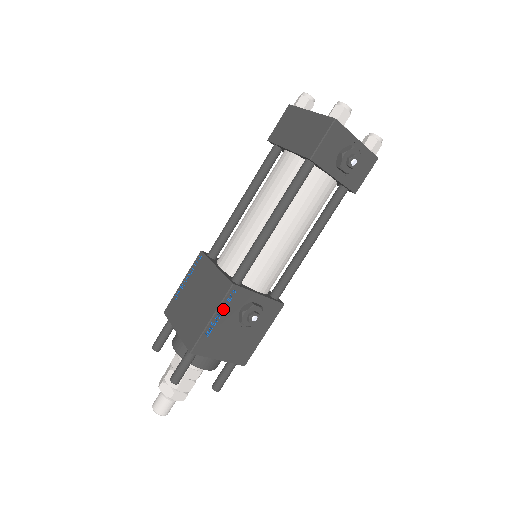
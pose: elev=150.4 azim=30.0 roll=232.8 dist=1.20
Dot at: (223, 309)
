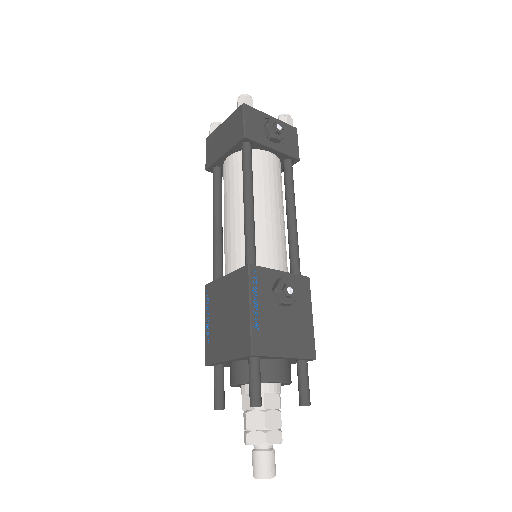
Dot at: (255, 294)
